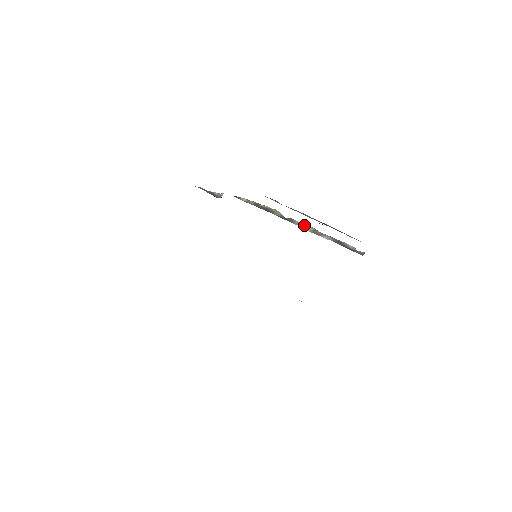
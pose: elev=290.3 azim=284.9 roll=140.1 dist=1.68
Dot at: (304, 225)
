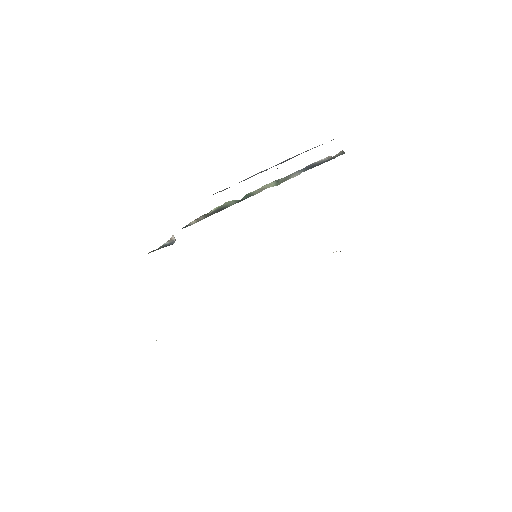
Dot at: (264, 187)
